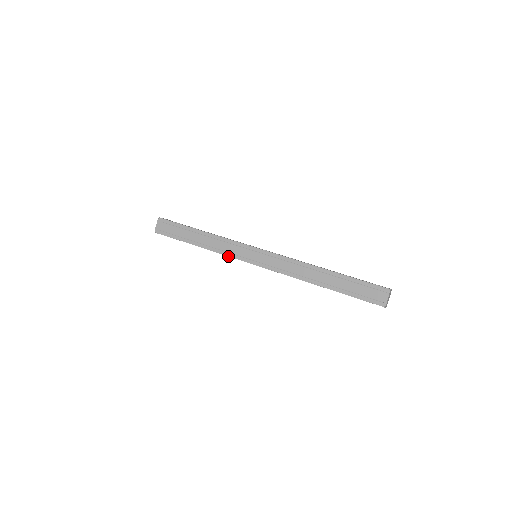
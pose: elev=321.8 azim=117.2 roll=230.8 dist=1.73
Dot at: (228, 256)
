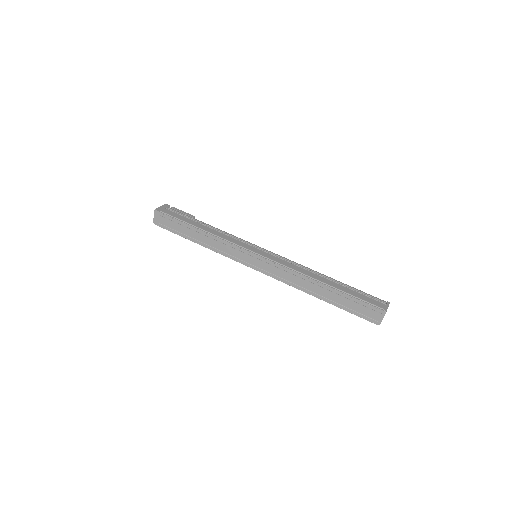
Dot at: (228, 257)
